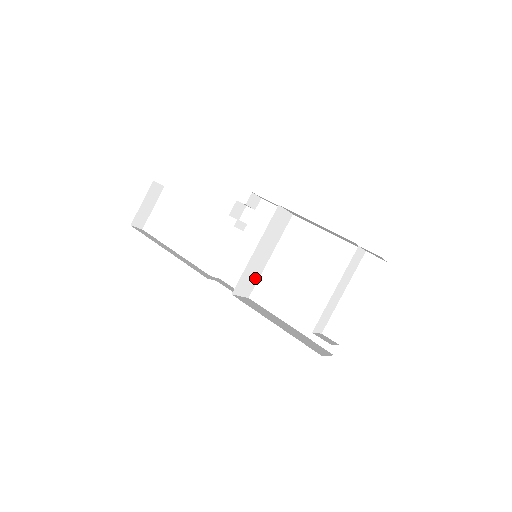
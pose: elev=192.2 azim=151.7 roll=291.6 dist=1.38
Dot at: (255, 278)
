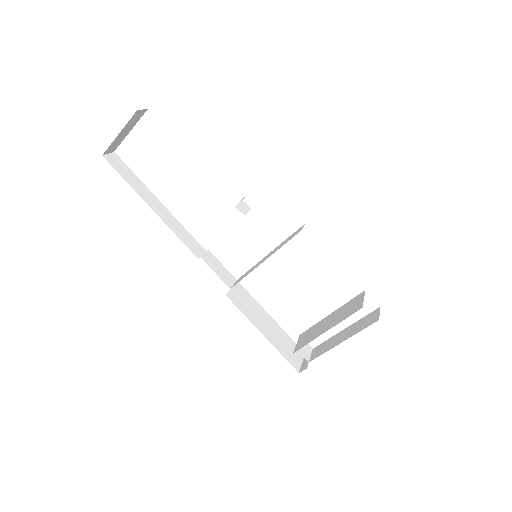
Dot at: (249, 270)
